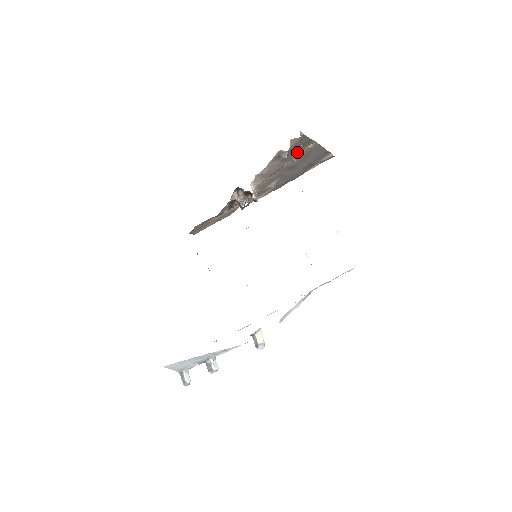
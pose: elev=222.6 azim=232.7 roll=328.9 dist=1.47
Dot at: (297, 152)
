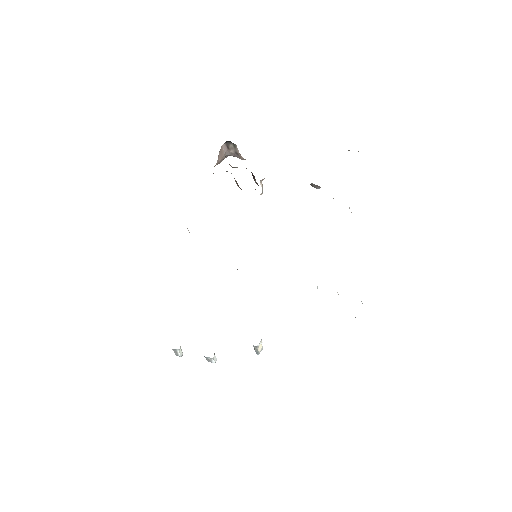
Dot at: occluded
